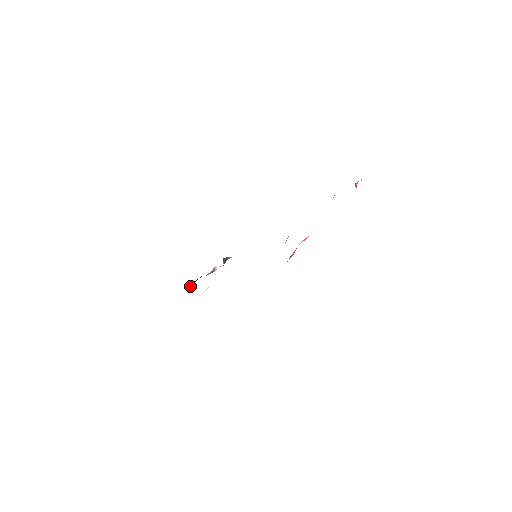
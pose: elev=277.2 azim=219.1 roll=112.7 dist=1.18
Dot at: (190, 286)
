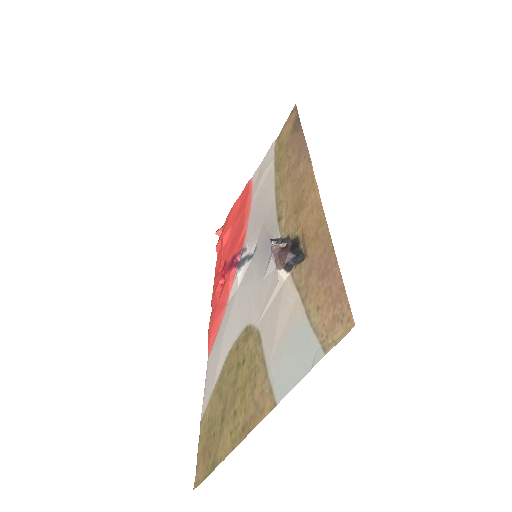
Dot at: (295, 251)
